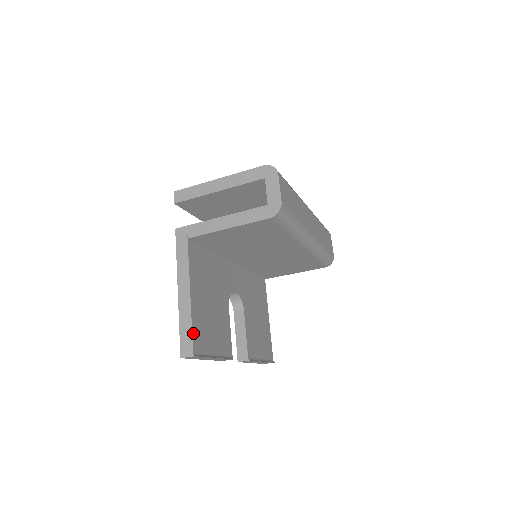
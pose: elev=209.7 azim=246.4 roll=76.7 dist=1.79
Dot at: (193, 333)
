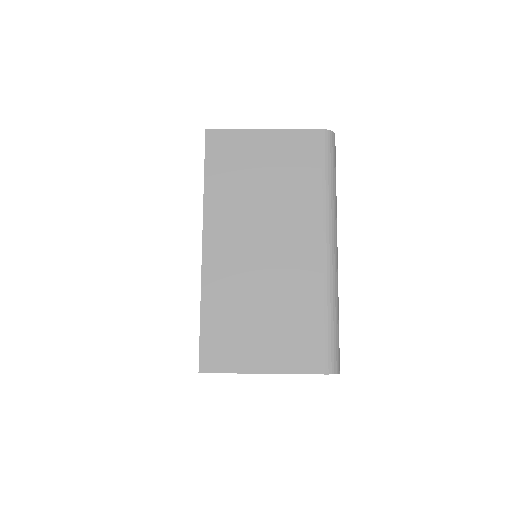
Dot at: occluded
